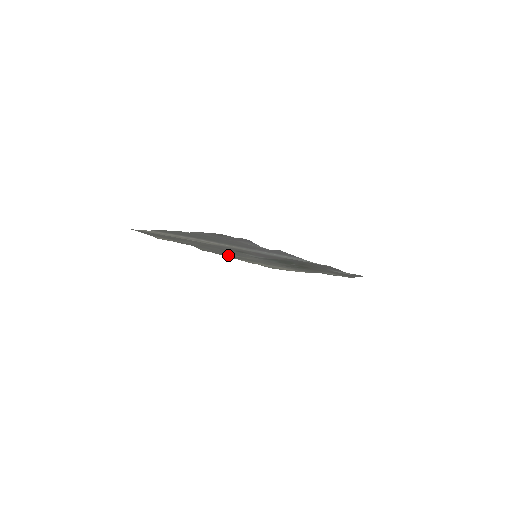
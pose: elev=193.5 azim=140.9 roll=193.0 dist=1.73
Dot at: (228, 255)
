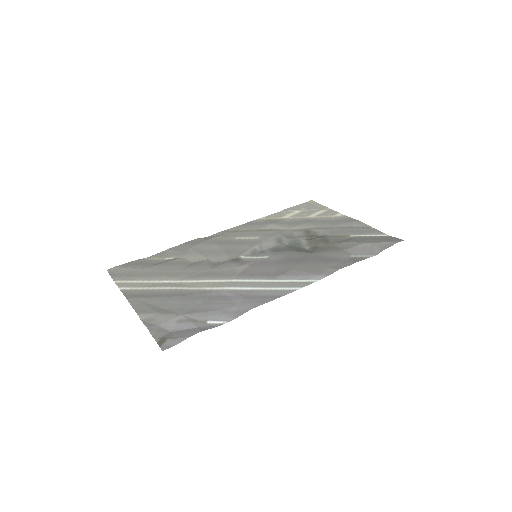
Dot at: (238, 233)
